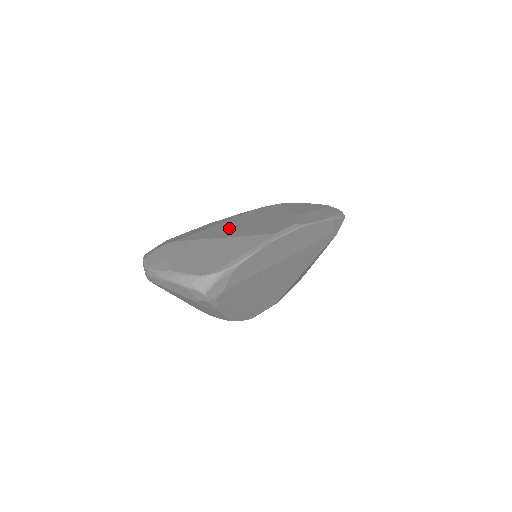
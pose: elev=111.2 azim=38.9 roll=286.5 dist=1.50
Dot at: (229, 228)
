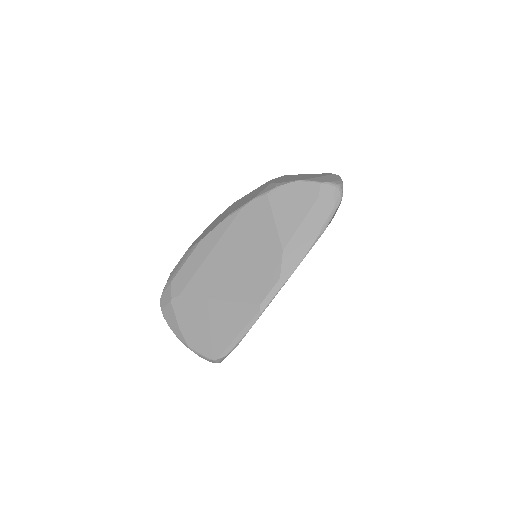
Dot at: (220, 272)
